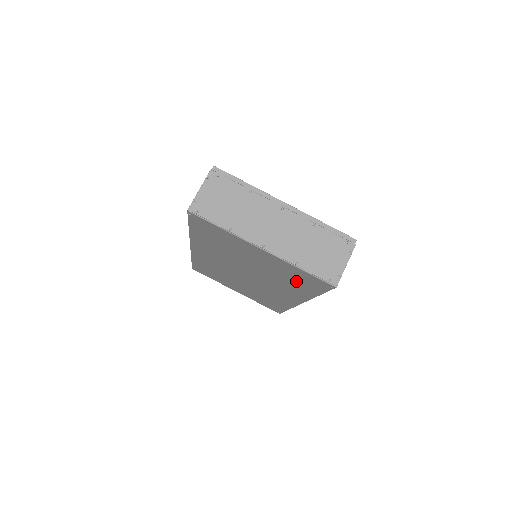
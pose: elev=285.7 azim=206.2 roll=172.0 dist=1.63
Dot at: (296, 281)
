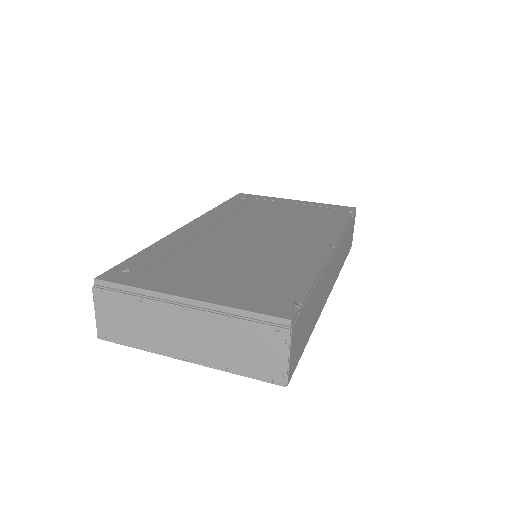
Dot at: occluded
